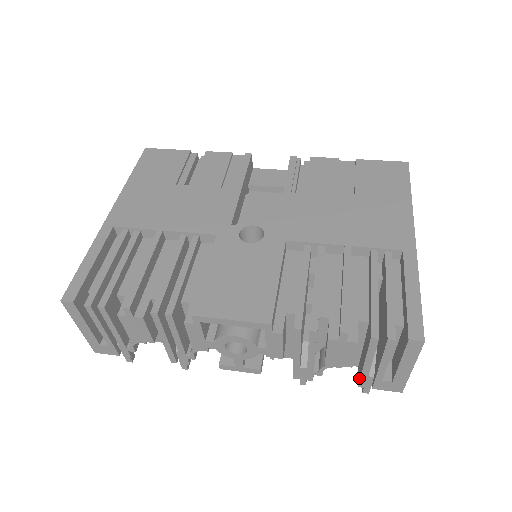
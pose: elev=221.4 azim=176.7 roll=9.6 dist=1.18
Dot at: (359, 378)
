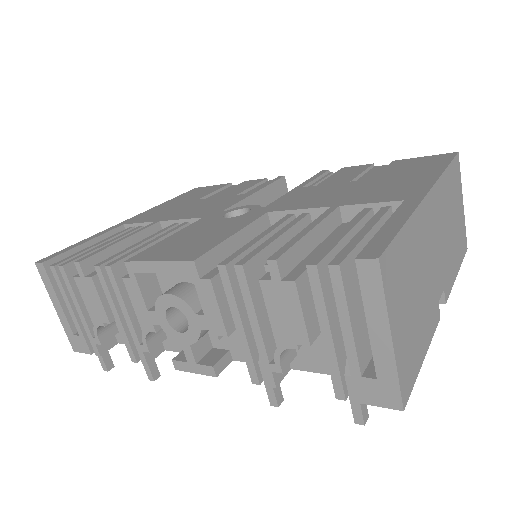
Dot at: (333, 379)
